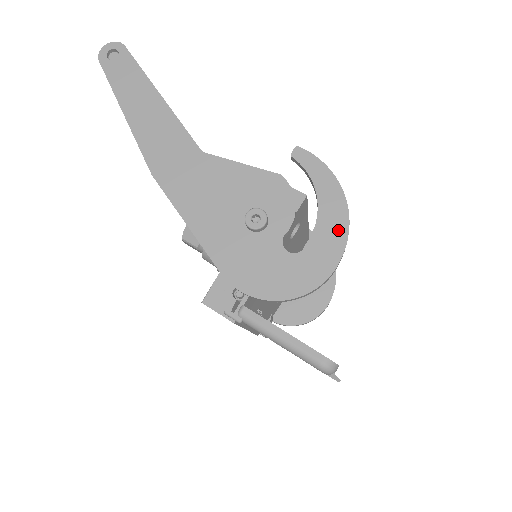
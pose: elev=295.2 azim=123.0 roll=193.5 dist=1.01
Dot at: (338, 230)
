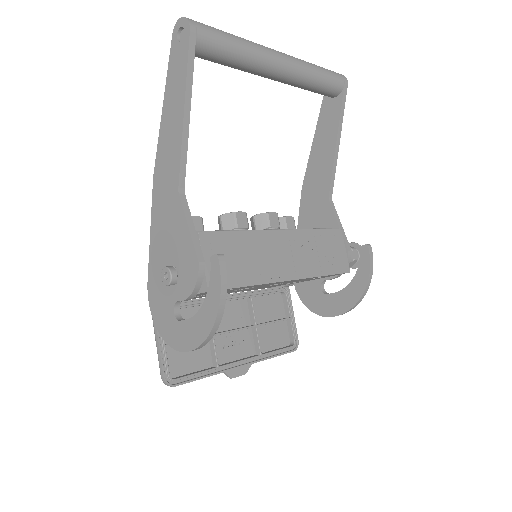
Dot at: (198, 336)
